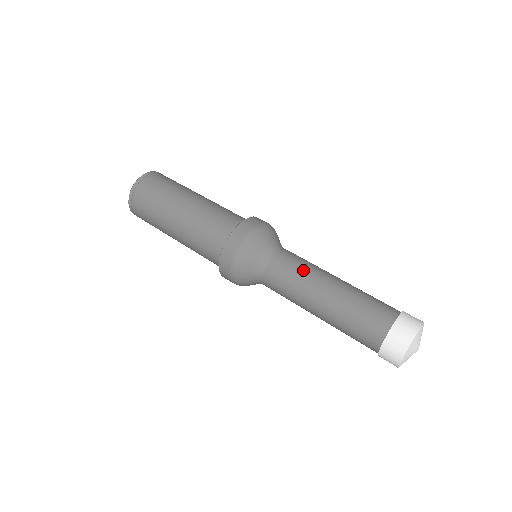
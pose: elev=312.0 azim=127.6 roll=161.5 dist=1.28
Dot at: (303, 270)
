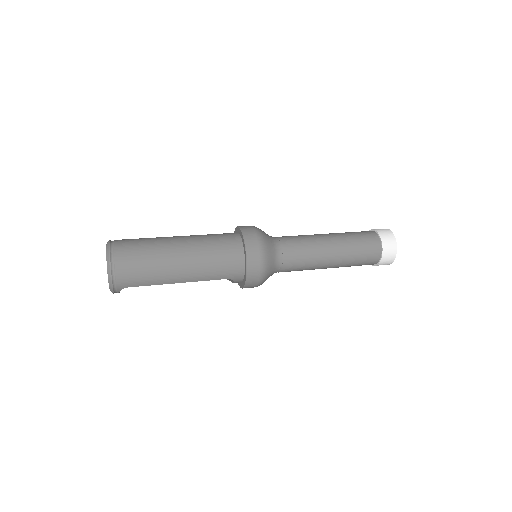
Dot at: (303, 236)
